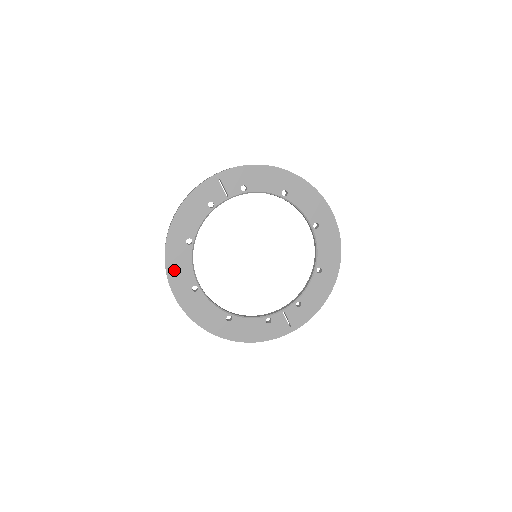
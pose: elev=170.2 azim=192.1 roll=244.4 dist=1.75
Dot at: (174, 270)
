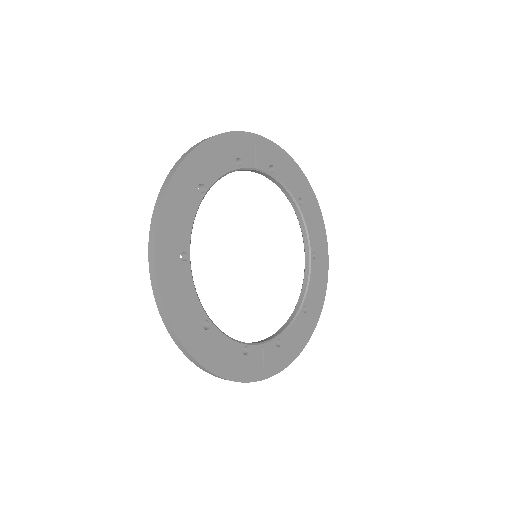
Dot at: (170, 214)
